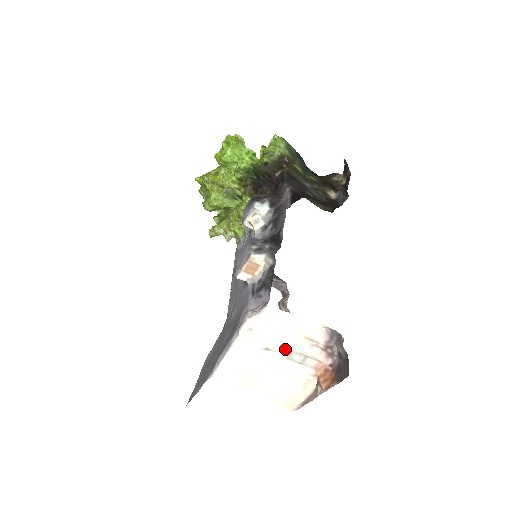
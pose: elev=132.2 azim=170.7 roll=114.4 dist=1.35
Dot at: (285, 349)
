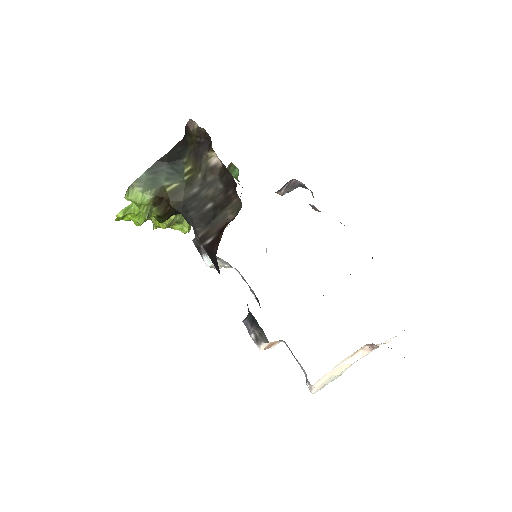
Dot at: occluded
